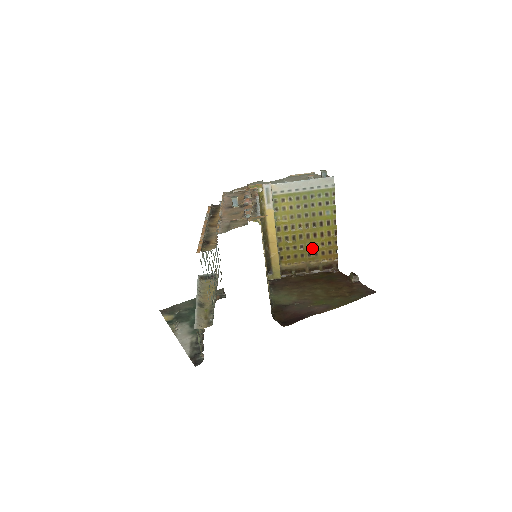
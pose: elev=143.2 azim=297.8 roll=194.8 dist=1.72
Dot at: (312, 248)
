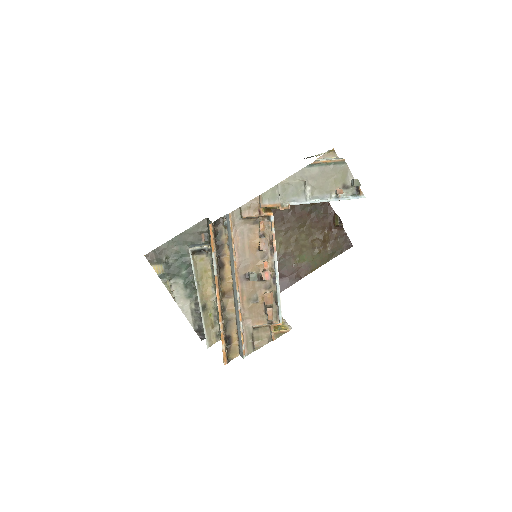
Dot at: occluded
